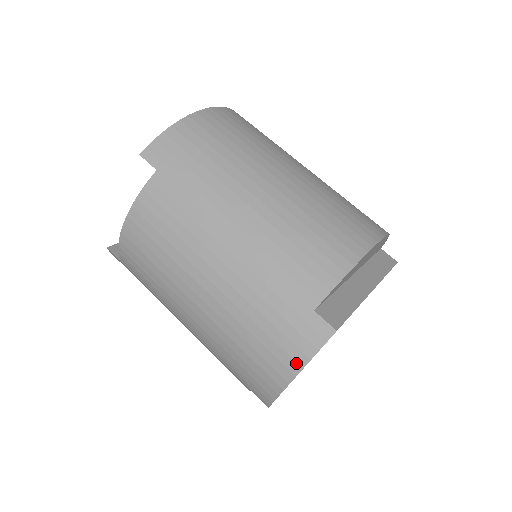
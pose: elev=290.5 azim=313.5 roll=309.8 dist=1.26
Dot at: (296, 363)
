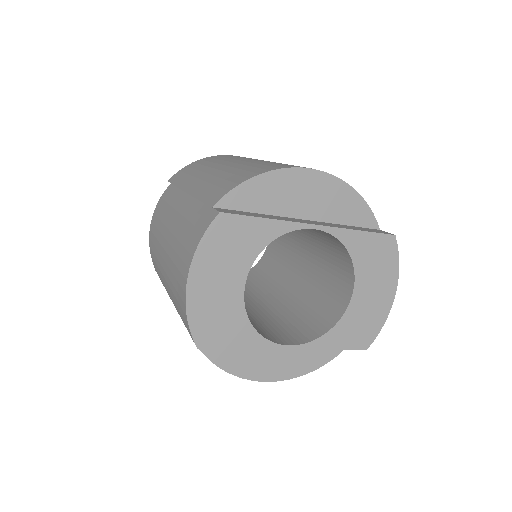
Dot at: (191, 255)
